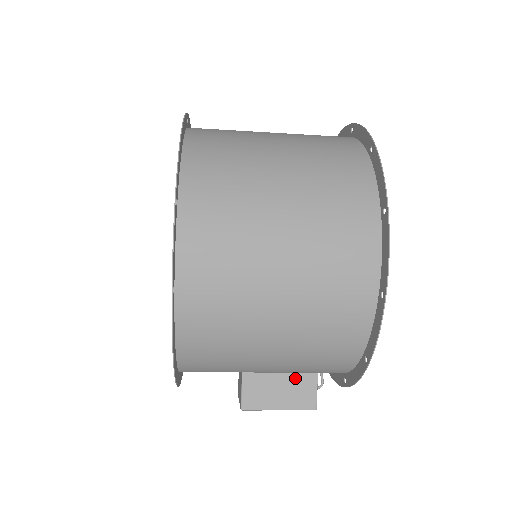
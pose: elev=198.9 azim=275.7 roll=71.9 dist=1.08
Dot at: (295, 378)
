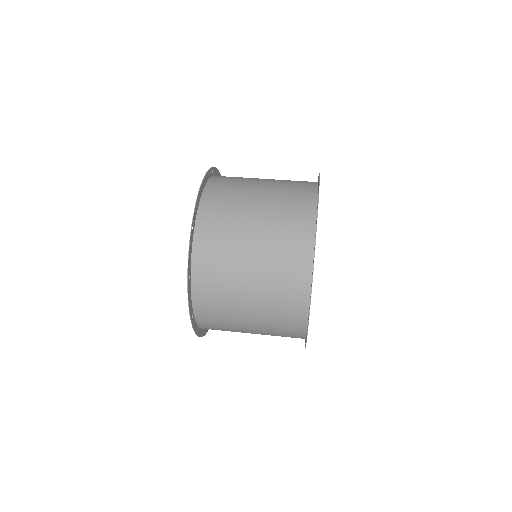
Dot at: occluded
